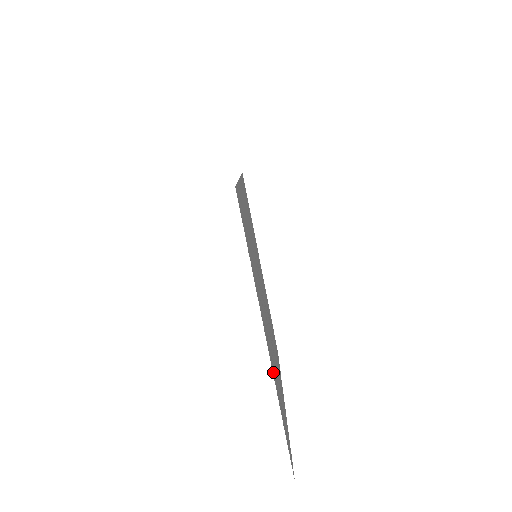
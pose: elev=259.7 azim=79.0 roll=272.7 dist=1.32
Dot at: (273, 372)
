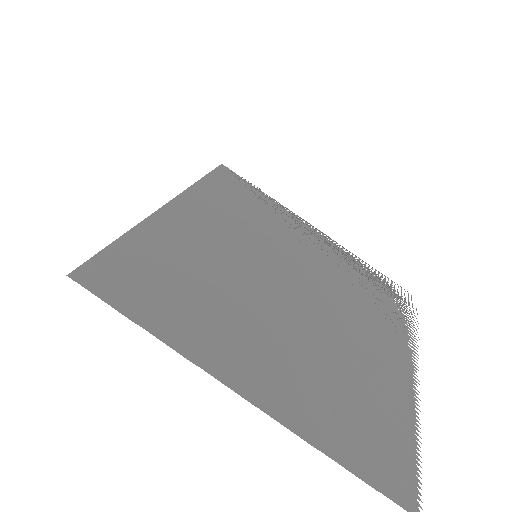
Dot at: (287, 417)
